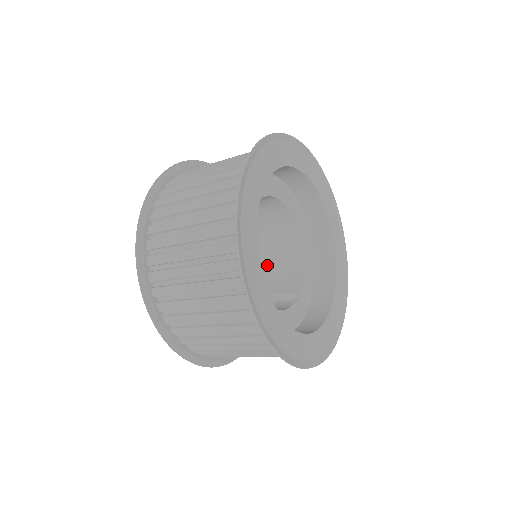
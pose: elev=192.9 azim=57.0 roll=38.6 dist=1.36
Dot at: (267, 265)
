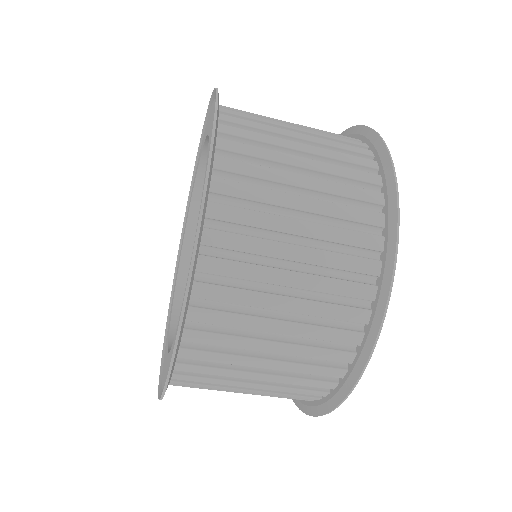
Dot at: occluded
